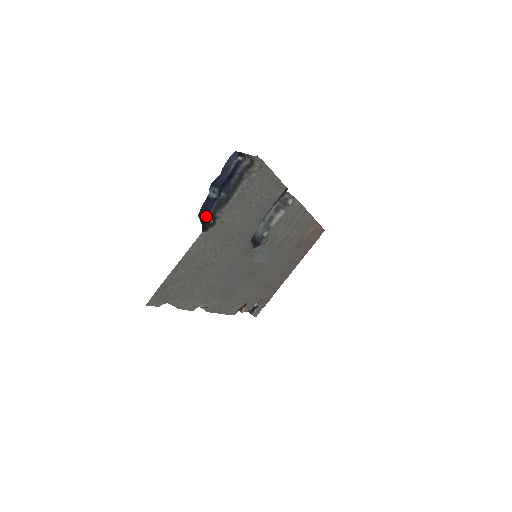
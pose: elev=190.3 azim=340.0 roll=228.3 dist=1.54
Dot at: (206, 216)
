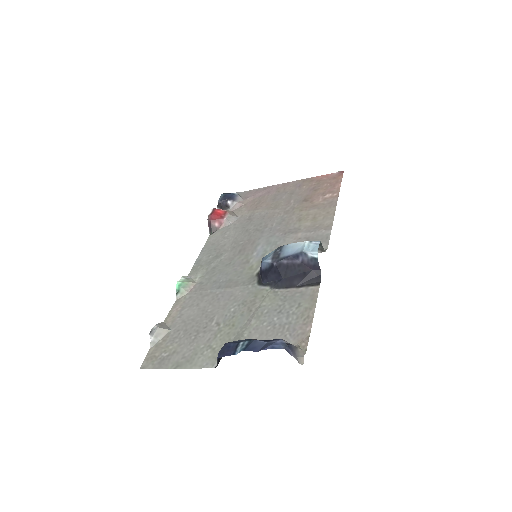
Dot at: (225, 343)
